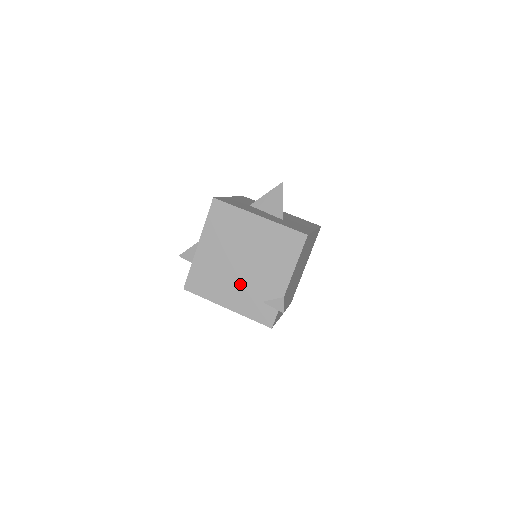
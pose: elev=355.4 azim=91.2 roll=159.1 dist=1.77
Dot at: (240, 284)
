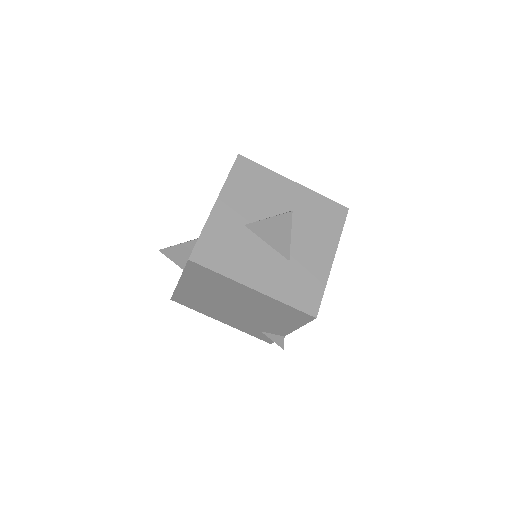
Dot at: (234, 317)
